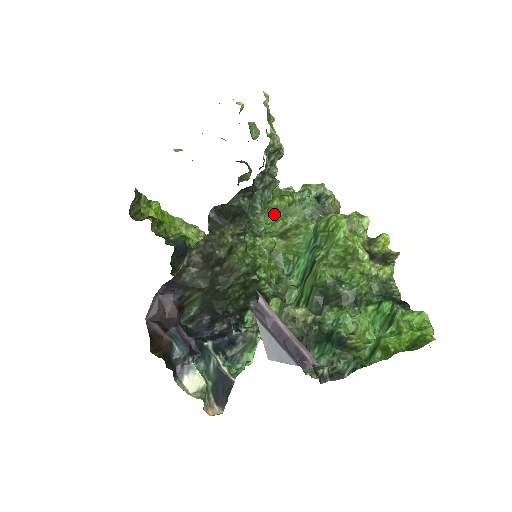
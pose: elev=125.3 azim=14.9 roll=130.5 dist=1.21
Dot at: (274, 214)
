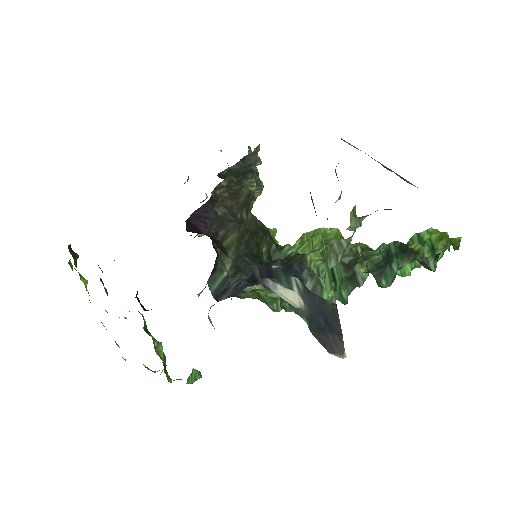
Dot at: occluded
